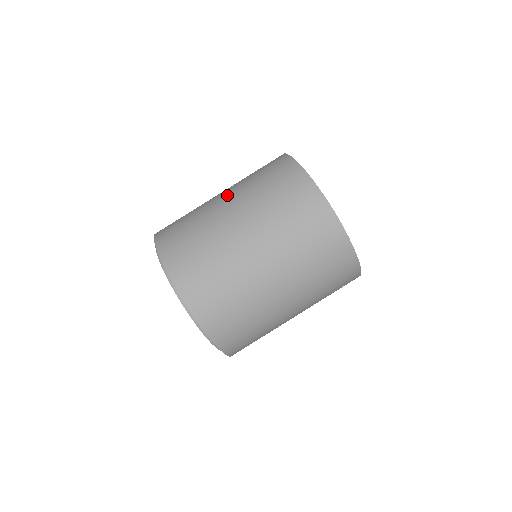
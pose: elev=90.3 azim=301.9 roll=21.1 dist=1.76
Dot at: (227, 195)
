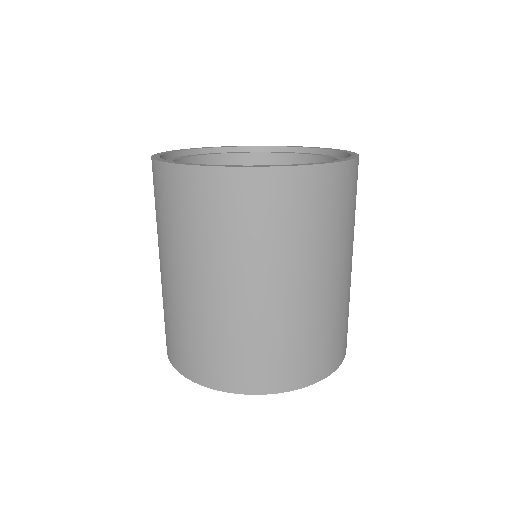
Dot at: (159, 257)
